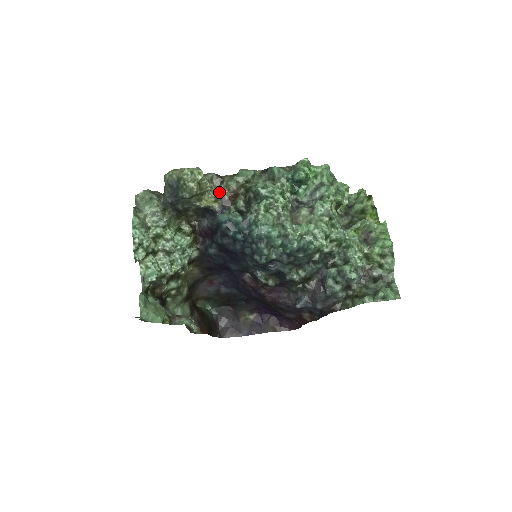
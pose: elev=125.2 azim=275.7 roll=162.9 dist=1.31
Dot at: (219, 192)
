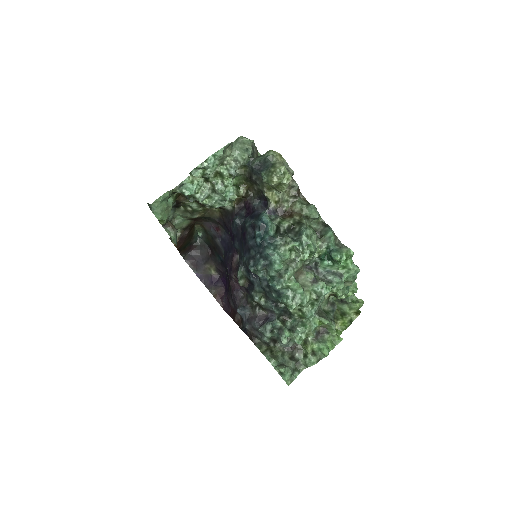
Dot at: (286, 200)
